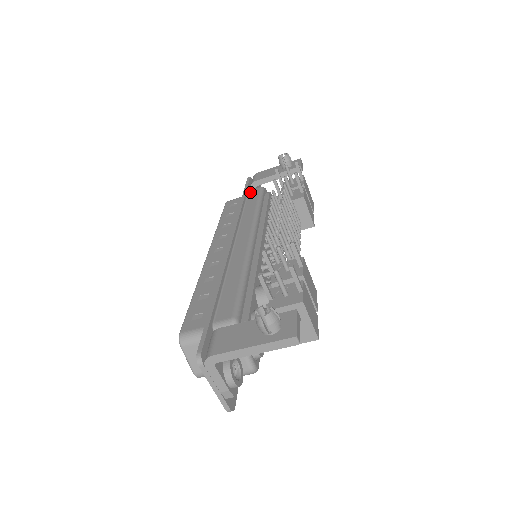
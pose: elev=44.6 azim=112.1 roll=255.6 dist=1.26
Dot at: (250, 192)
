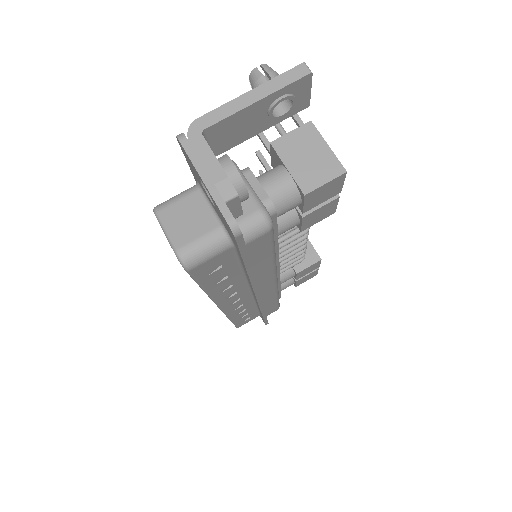
Dot at: occluded
